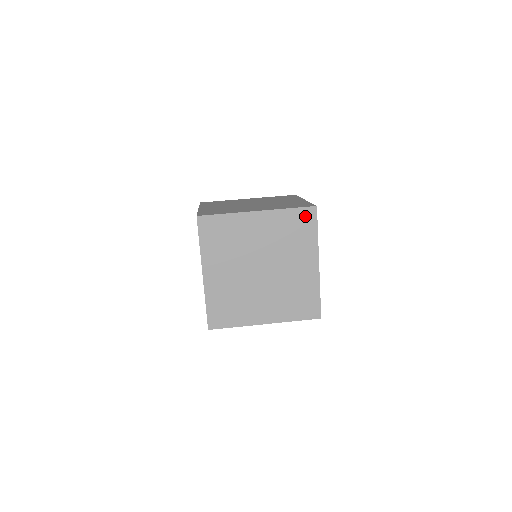
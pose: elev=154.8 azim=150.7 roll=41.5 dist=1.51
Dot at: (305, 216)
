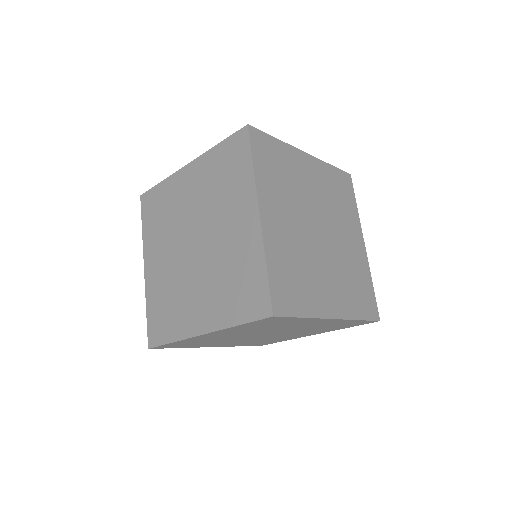
Dot at: (235, 146)
